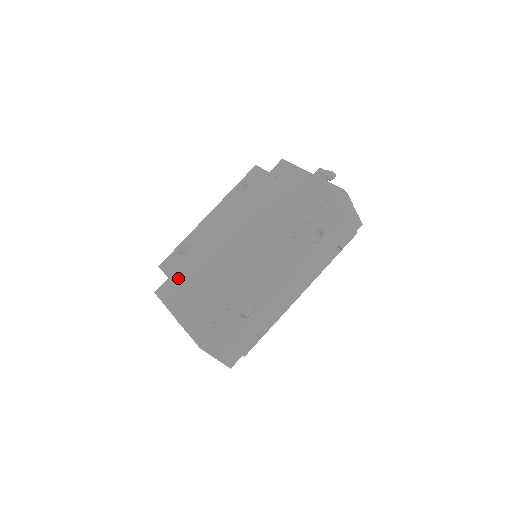
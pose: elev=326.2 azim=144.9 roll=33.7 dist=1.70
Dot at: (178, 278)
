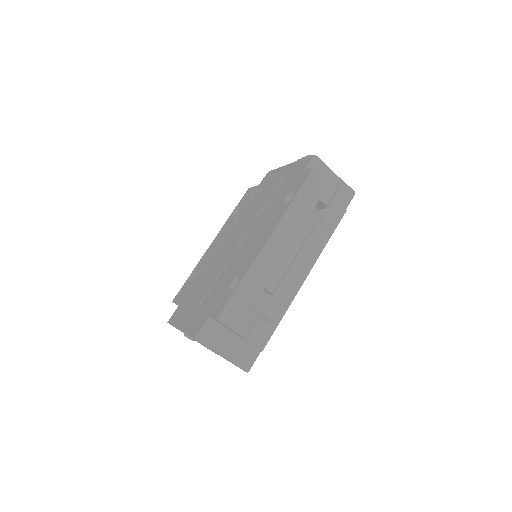
Dot at: (185, 299)
